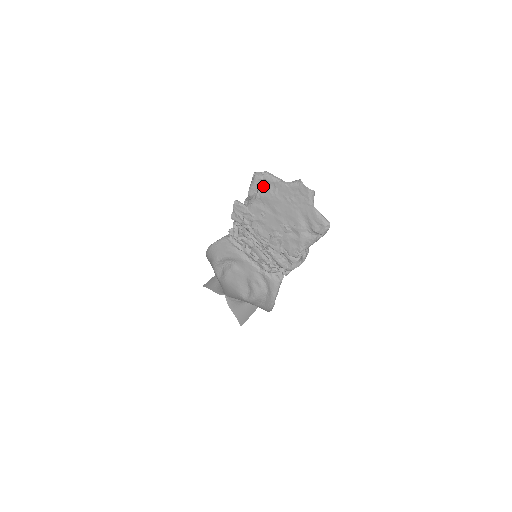
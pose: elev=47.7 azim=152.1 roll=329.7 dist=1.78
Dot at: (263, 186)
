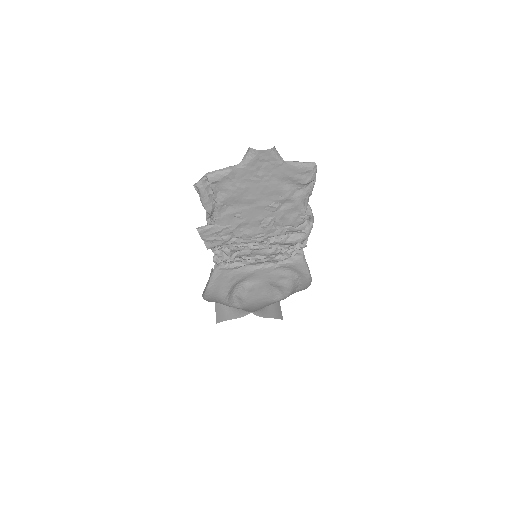
Dot at: (216, 190)
